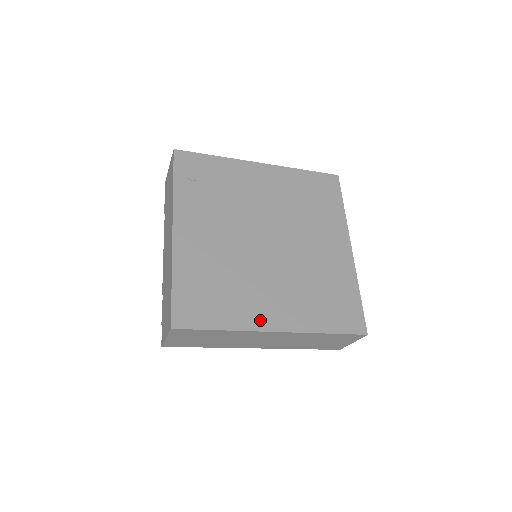
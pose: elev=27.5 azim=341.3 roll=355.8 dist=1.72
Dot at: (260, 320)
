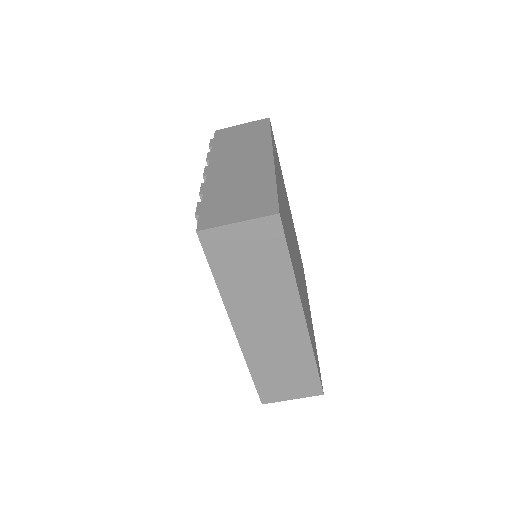
Dot at: (300, 294)
